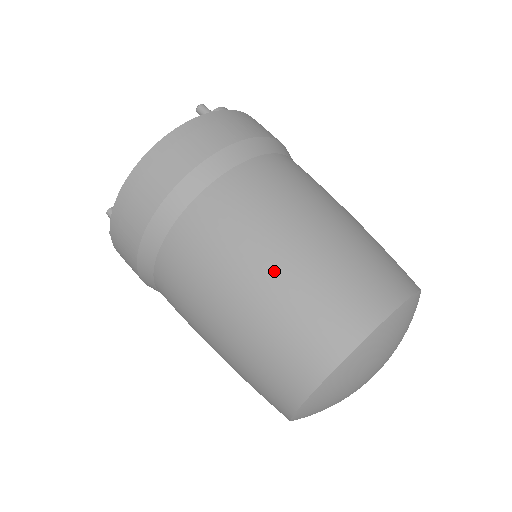
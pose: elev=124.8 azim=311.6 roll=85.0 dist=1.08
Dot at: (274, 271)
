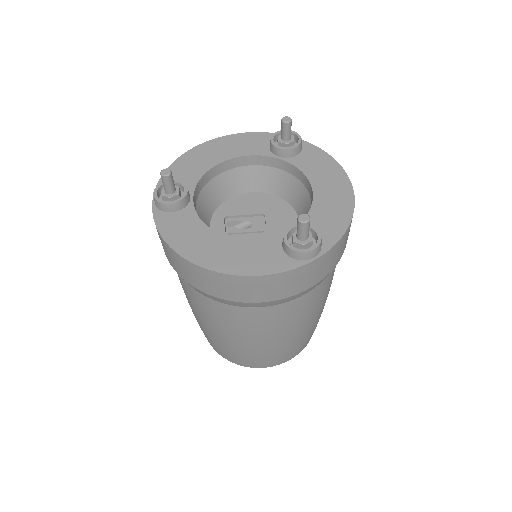
Dot at: (232, 342)
